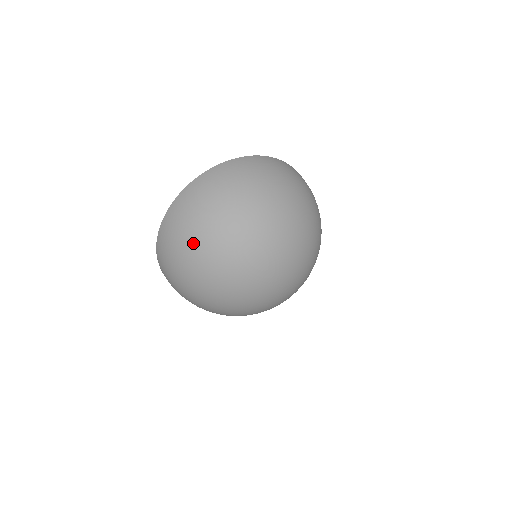
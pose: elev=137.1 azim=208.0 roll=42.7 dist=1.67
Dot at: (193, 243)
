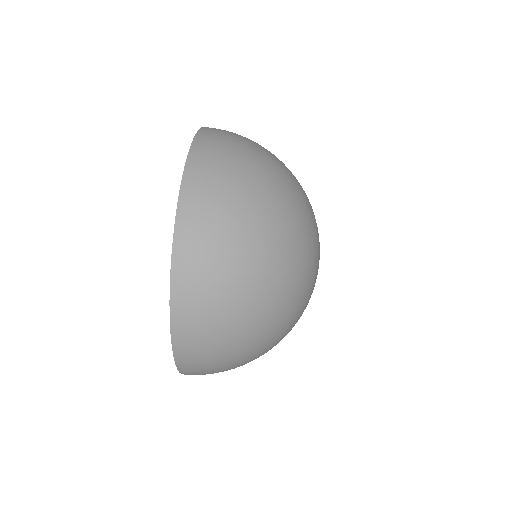
Dot at: (247, 343)
